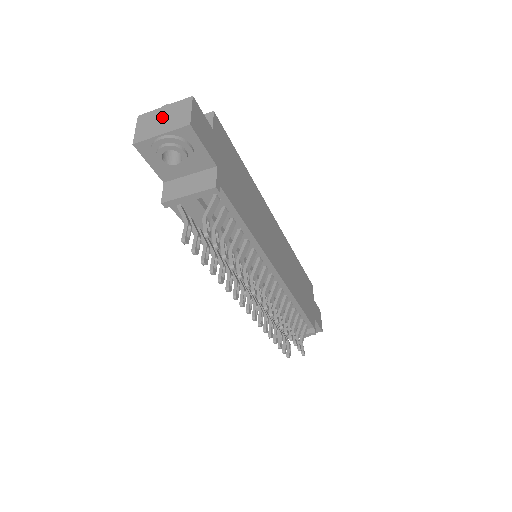
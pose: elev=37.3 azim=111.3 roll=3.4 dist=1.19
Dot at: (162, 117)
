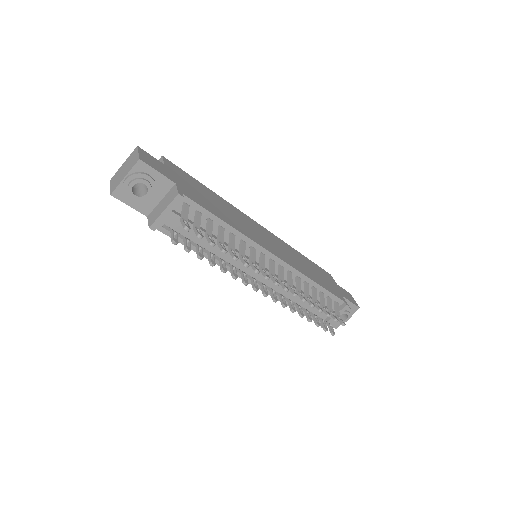
Dot at: (123, 169)
